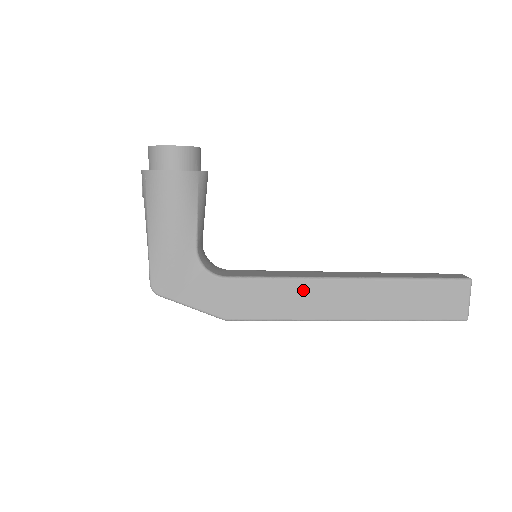
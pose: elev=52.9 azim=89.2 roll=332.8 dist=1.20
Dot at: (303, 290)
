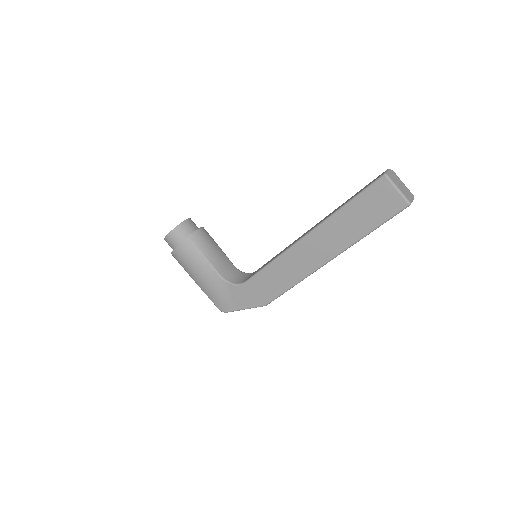
Dot at: (287, 261)
